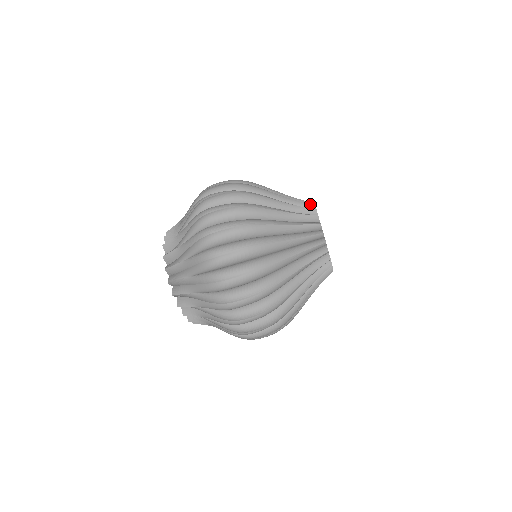
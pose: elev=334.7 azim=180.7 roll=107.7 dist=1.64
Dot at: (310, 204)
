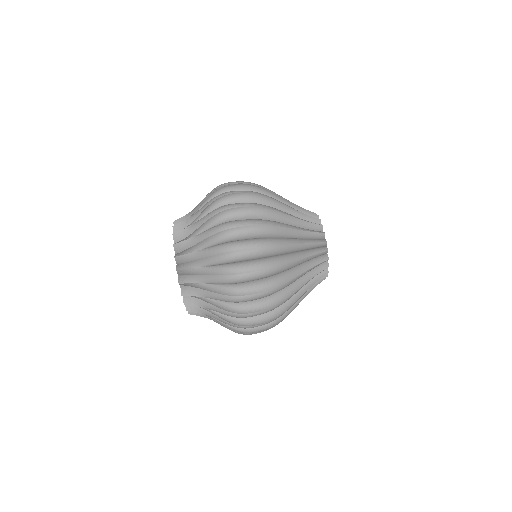
Dot at: (313, 212)
